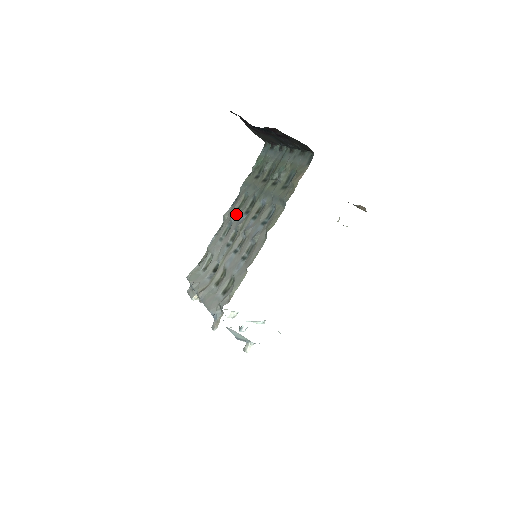
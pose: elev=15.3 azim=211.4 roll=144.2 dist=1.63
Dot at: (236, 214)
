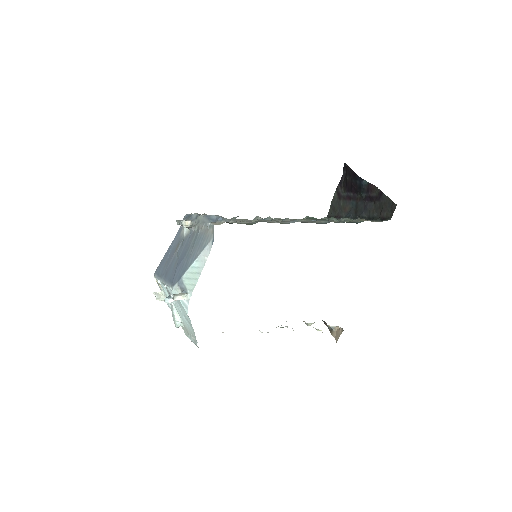
Dot at: occluded
